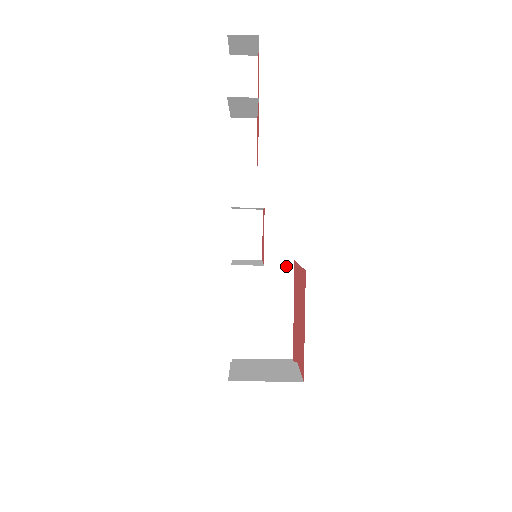
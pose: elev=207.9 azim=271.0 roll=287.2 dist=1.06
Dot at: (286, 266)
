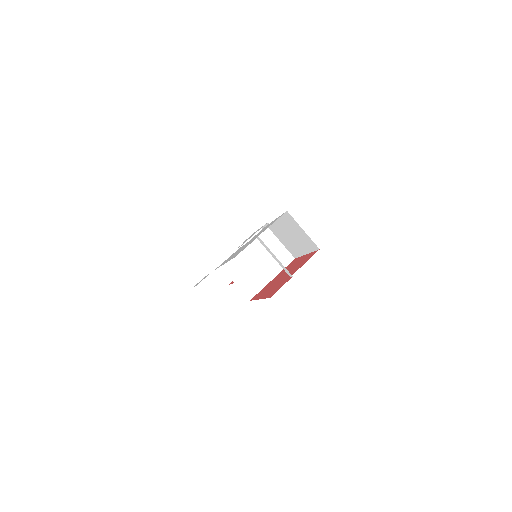
Dot at: (247, 296)
